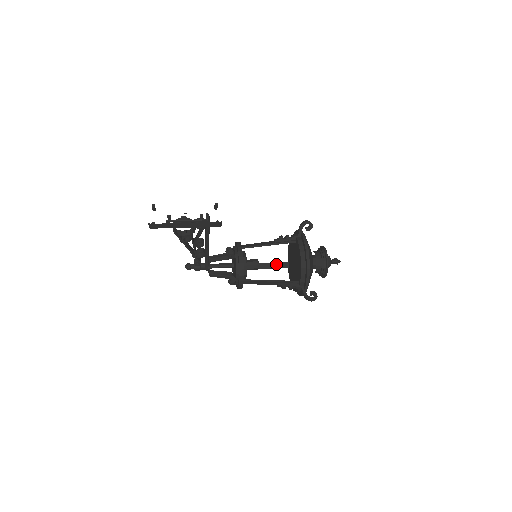
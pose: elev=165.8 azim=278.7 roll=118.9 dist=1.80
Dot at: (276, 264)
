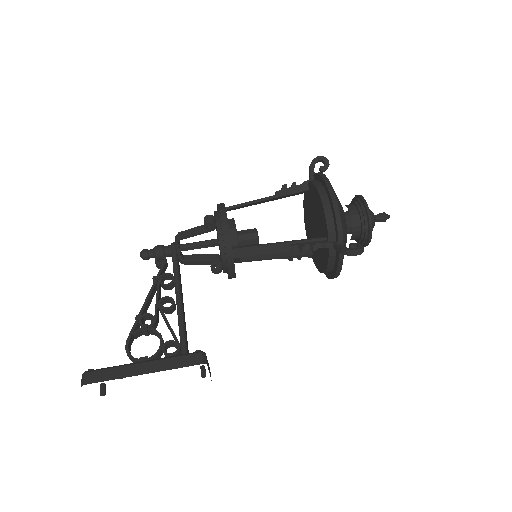
Dot at: (287, 196)
